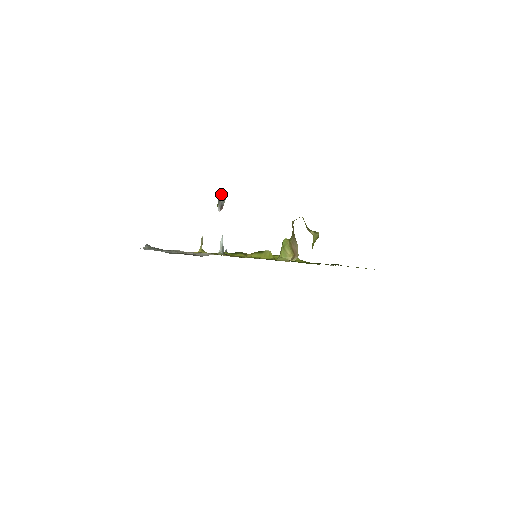
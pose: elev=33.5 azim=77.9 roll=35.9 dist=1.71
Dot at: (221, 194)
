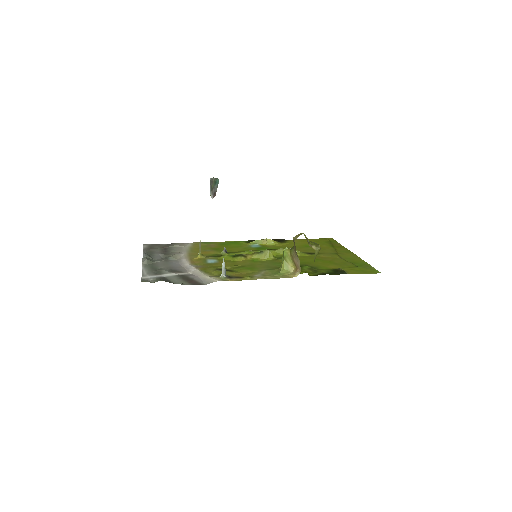
Dot at: (213, 182)
